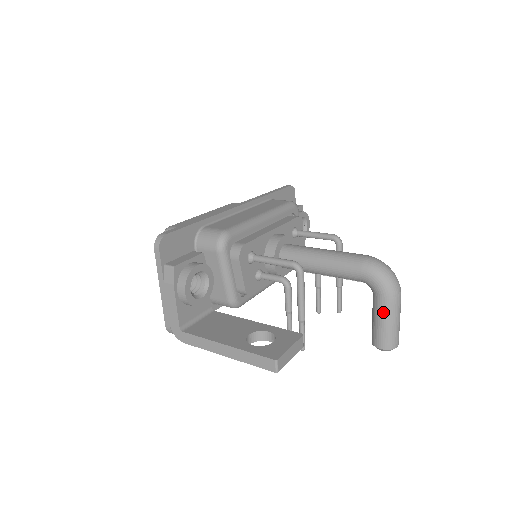
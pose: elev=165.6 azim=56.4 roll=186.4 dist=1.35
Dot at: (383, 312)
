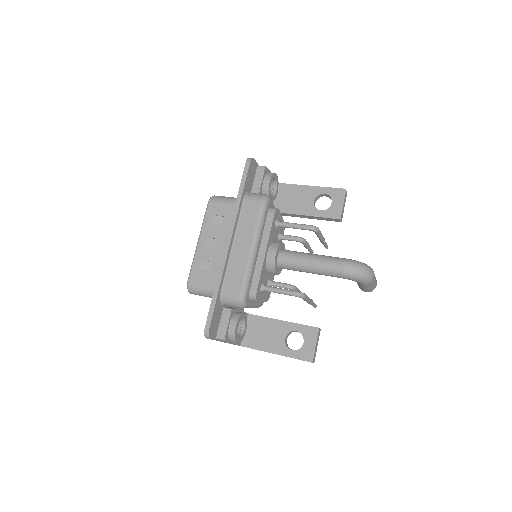
Dot at: (364, 287)
